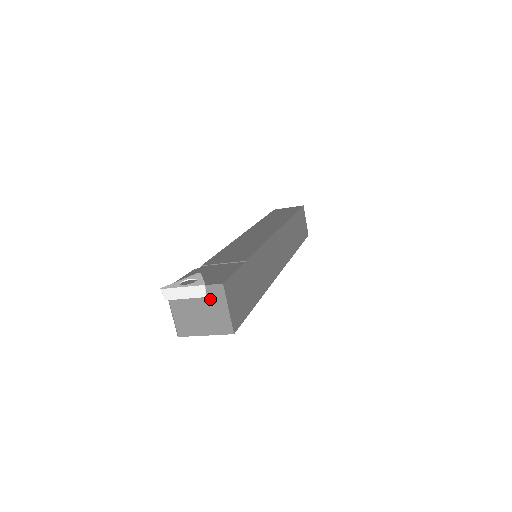
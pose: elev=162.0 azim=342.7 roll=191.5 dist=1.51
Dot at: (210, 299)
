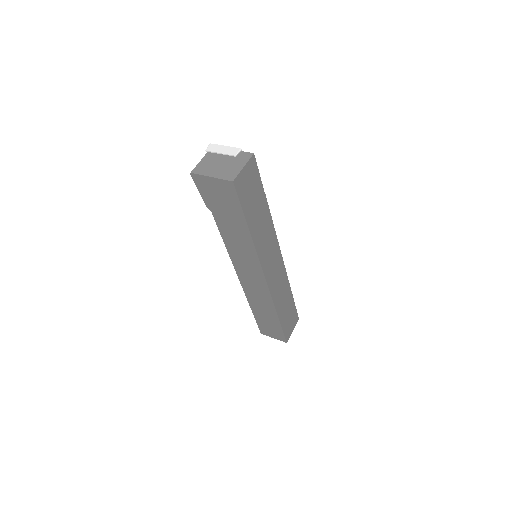
Dot at: (237, 159)
